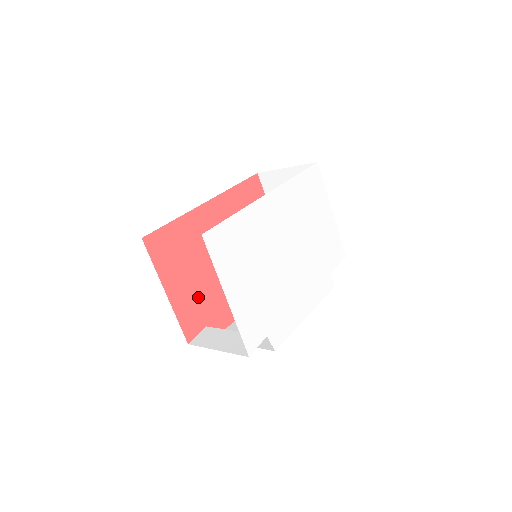
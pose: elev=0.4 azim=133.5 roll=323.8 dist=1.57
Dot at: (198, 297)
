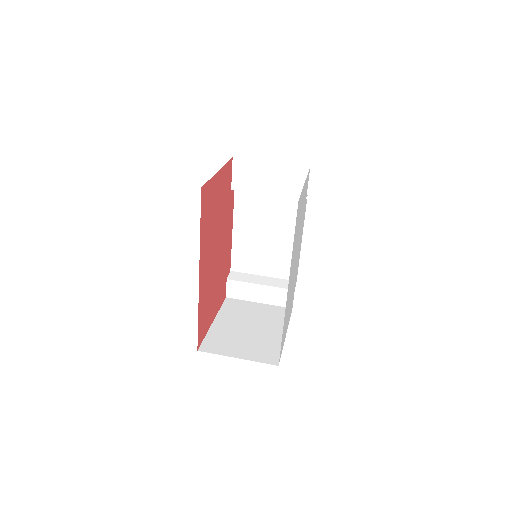
Dot at: (220, 287)
